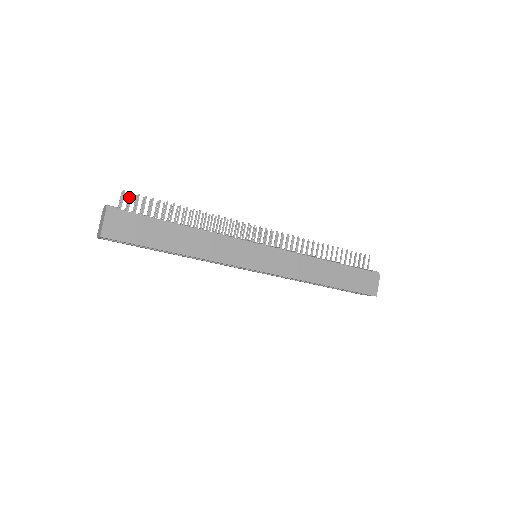
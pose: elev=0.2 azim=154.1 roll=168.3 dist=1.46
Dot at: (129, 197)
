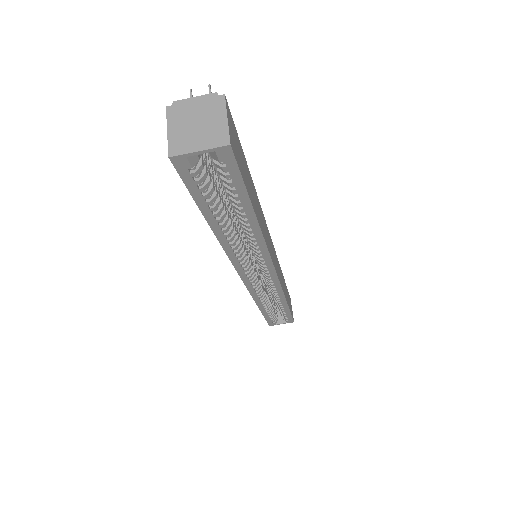
Dot at: occluded
